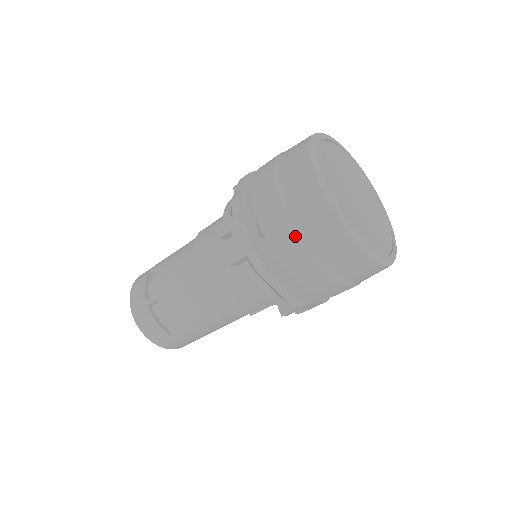
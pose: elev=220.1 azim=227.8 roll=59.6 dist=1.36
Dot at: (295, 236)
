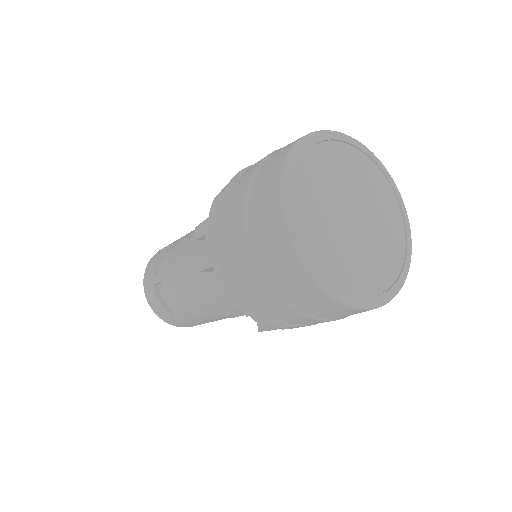
Dot at: (253, 259)
